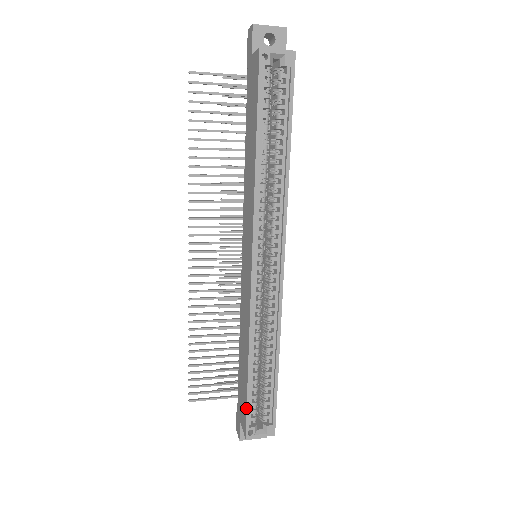
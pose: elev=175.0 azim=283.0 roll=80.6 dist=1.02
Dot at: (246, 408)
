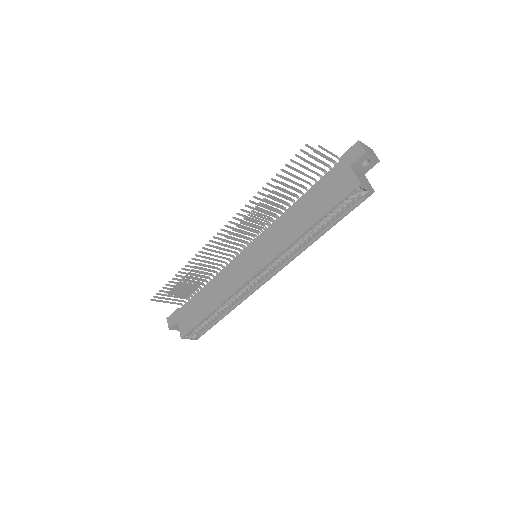
Dot at: (194, 327)
